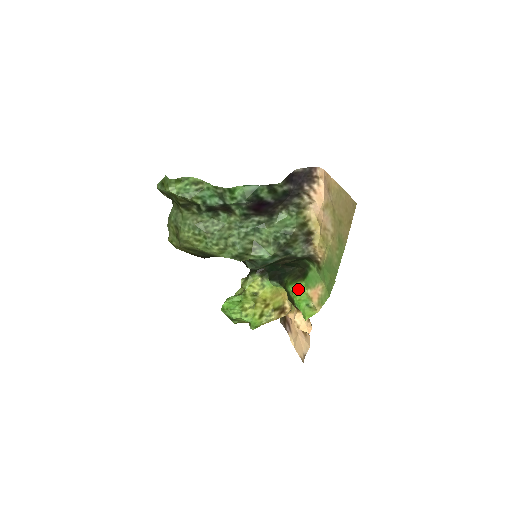
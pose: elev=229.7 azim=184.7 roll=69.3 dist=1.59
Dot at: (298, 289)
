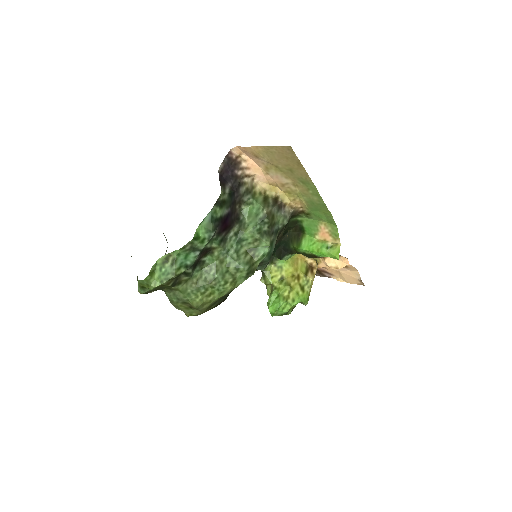
Dot at: (308, 244)
